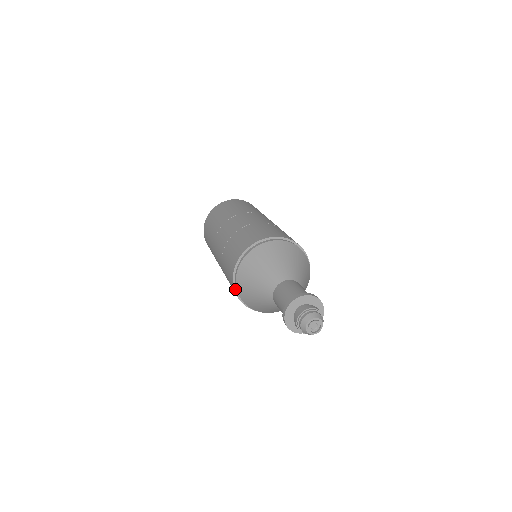
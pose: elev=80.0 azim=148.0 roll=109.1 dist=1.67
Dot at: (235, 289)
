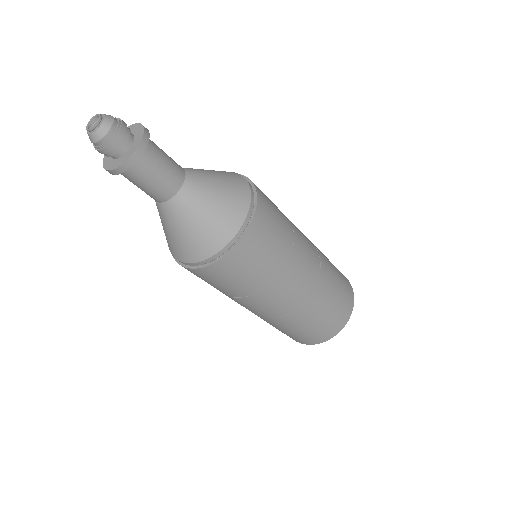
Dot at: (177, 260)
